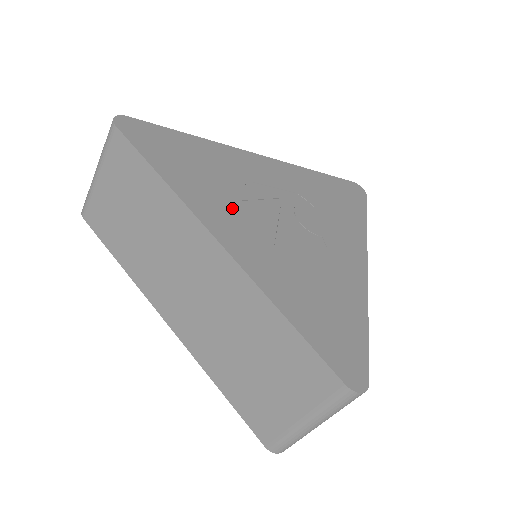
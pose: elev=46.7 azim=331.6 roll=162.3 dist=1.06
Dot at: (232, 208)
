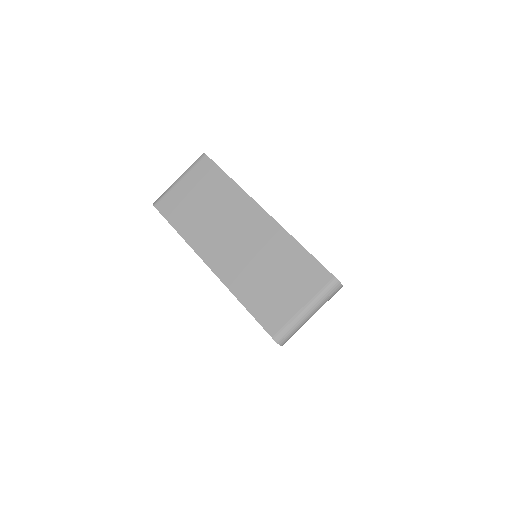
Dot at: occluded
